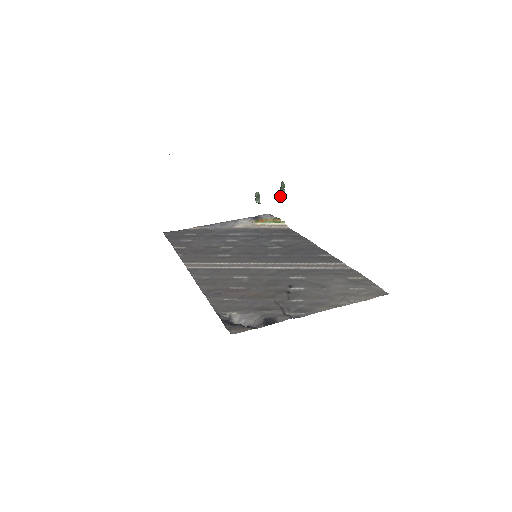
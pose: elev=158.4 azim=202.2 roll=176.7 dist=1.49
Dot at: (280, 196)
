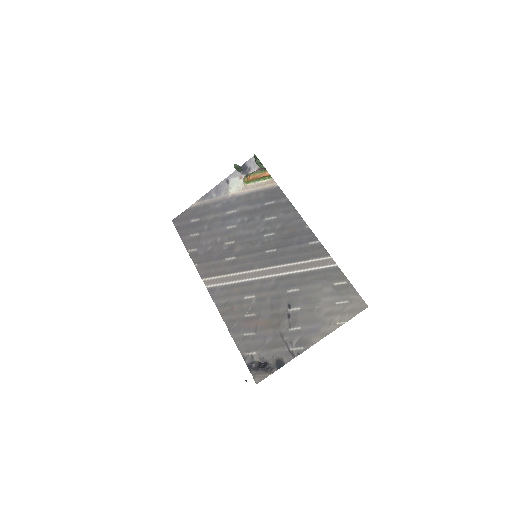
Dot at: (258, 165)
